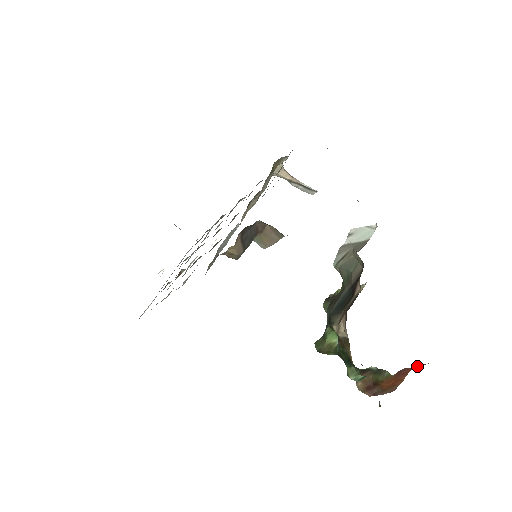
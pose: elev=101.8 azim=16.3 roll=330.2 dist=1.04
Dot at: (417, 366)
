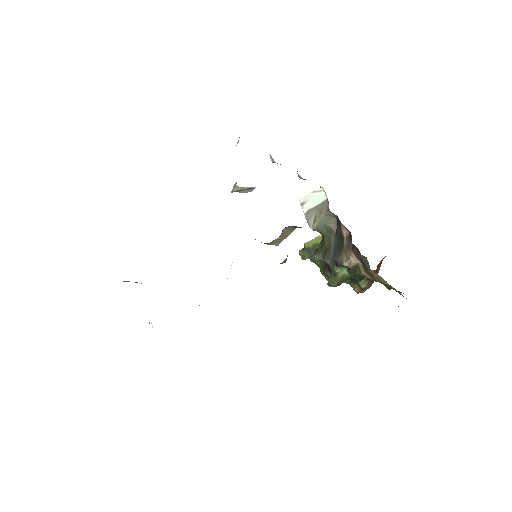
Dot at: occluded
